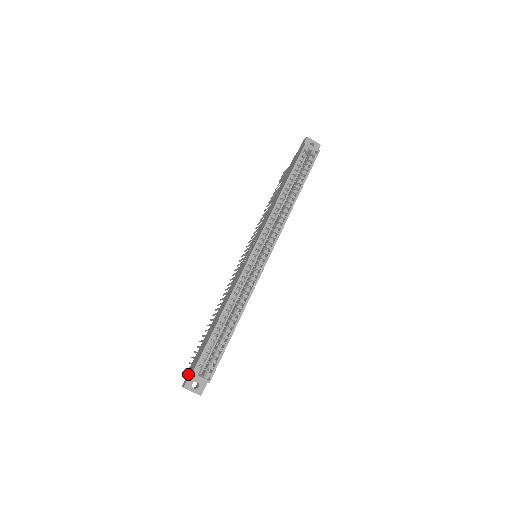
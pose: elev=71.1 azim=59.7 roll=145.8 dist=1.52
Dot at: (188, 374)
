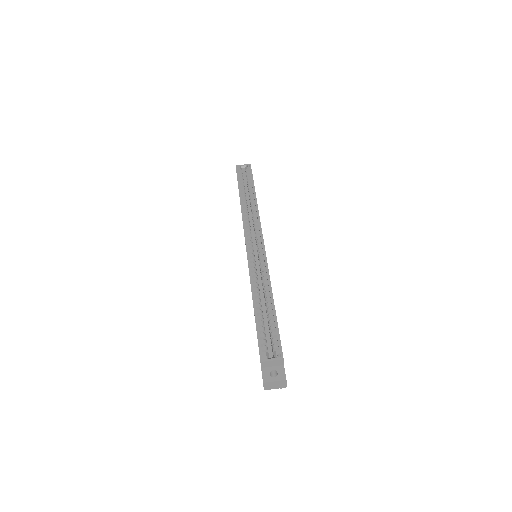
Dot at: occluded
